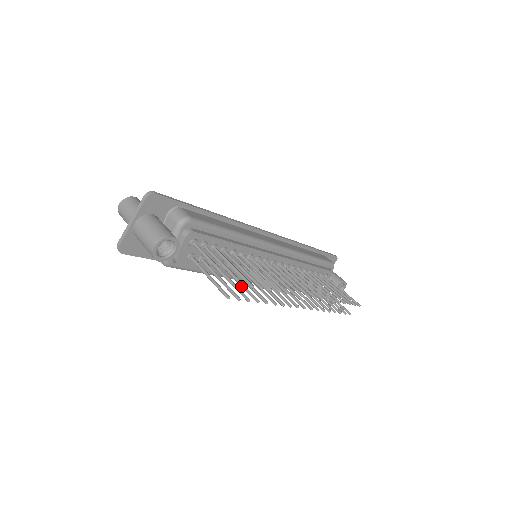
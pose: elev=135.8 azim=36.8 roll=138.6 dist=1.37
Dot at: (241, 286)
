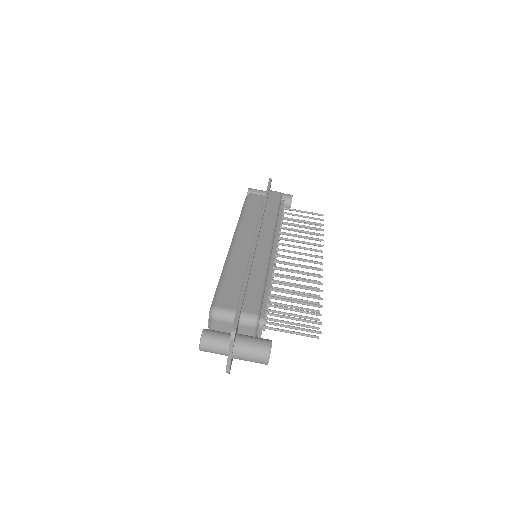
Dot at: occluded
